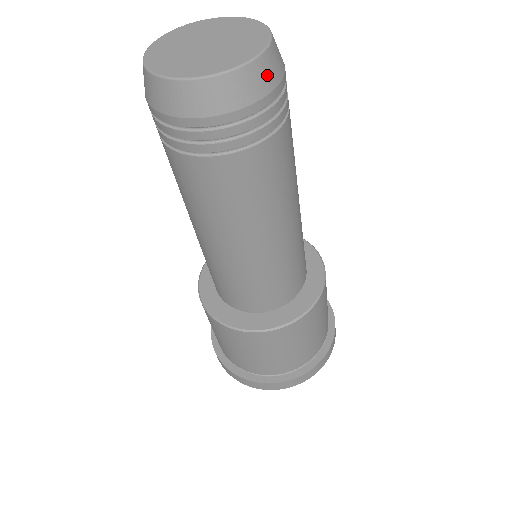
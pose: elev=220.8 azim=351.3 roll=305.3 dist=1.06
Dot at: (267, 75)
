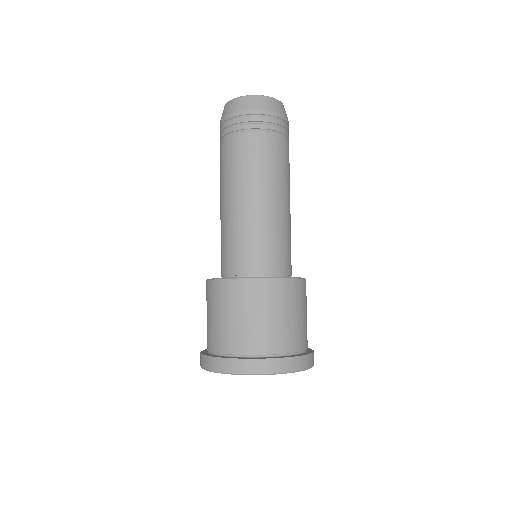
Dot at: occluded
